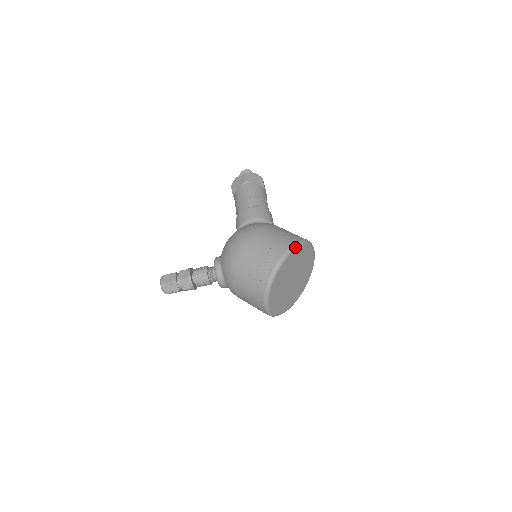
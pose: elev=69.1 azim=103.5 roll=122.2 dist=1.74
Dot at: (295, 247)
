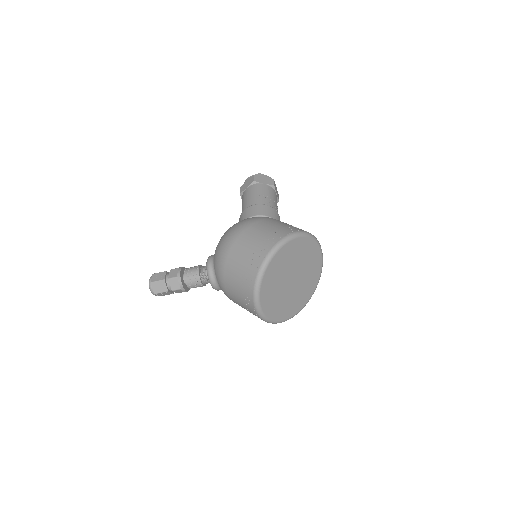
Dot at: (293, 237)
